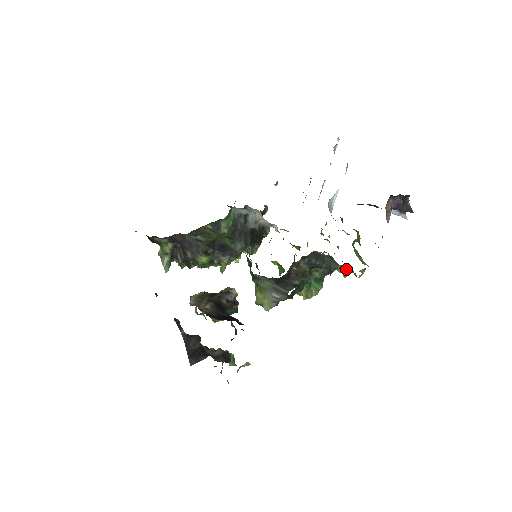
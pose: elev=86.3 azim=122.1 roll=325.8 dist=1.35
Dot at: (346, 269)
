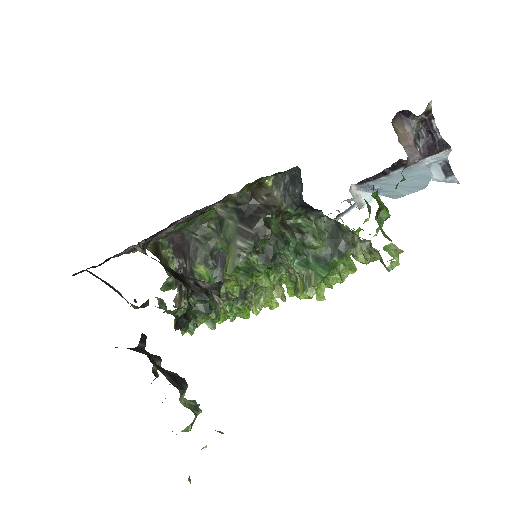
Dot at: (358, 237)
